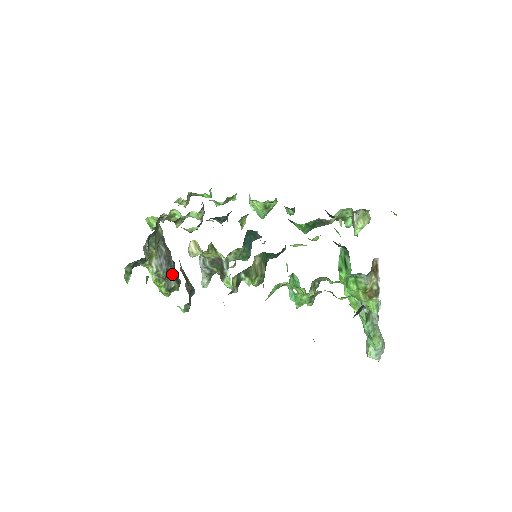
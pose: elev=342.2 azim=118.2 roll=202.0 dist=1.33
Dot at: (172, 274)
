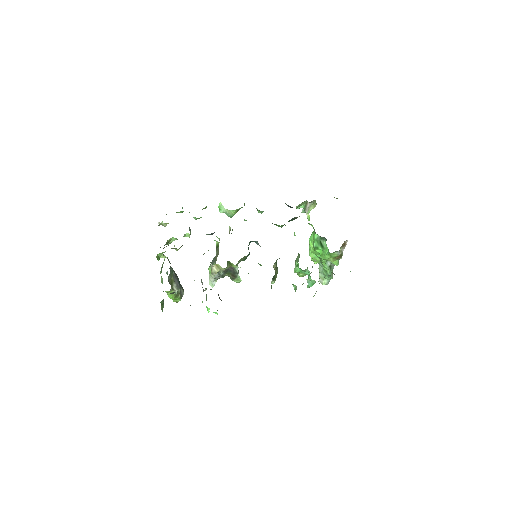
Dot at: (180, 285)
